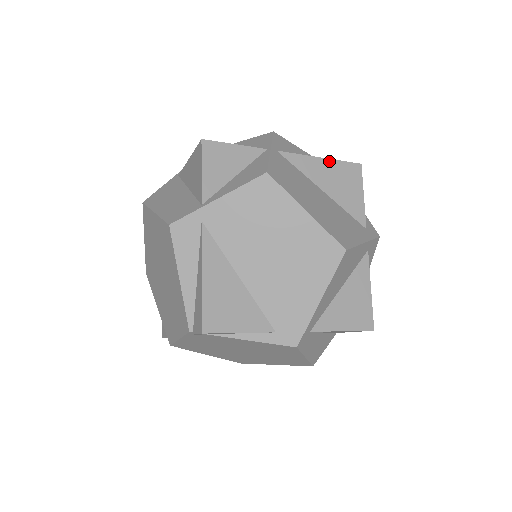
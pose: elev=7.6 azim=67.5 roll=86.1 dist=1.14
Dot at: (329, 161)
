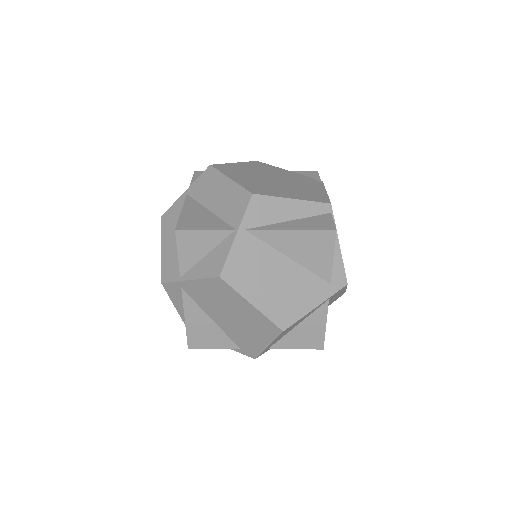
Dot at: (299, 232)
